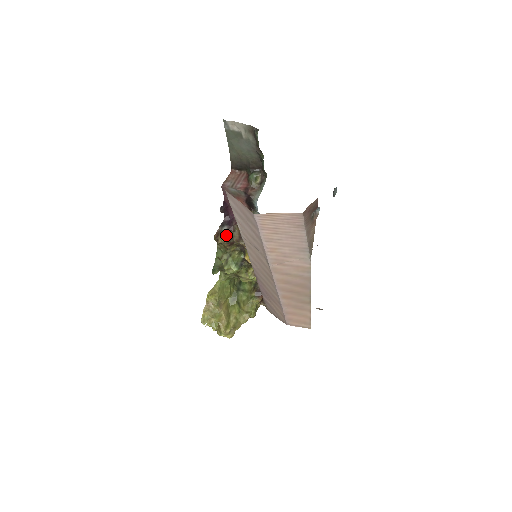
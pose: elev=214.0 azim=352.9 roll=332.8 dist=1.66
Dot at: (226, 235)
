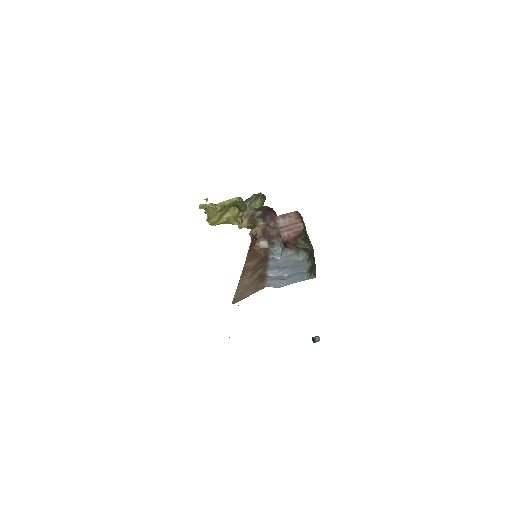
Dot at: (253, 221)
